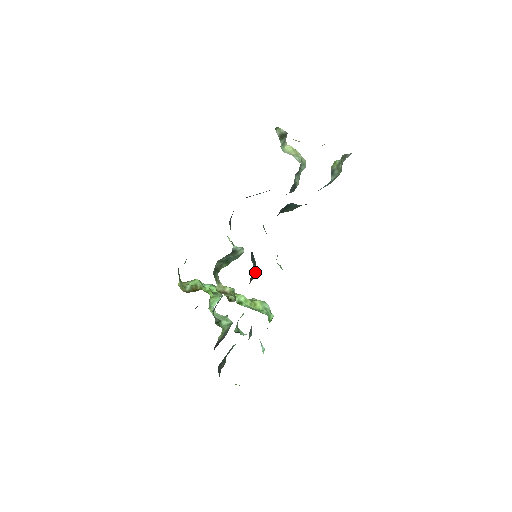
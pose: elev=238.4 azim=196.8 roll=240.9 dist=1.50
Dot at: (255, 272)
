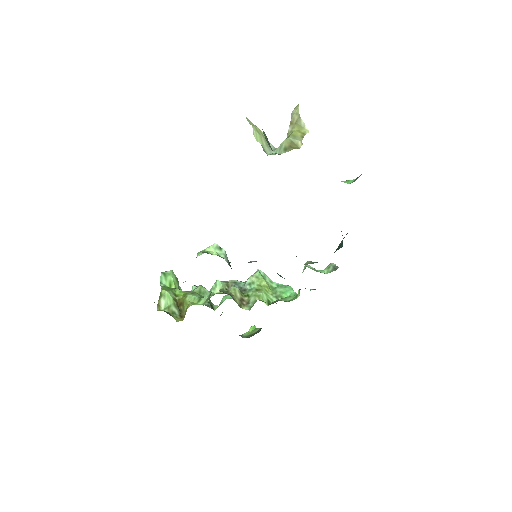
Dot at: occluded
